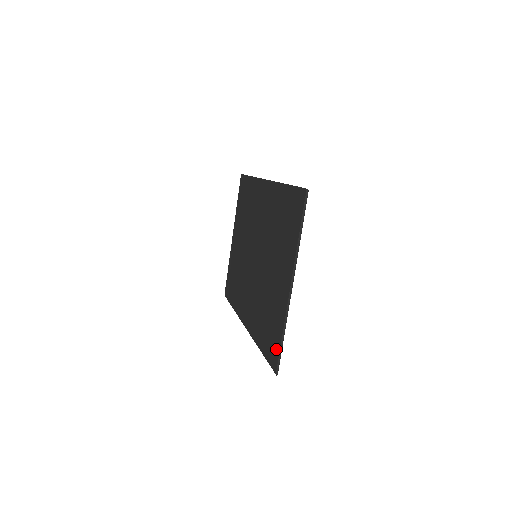
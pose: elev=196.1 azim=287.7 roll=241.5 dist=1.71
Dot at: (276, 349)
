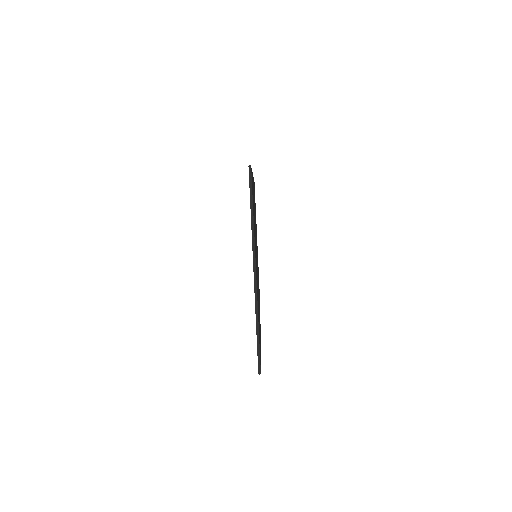
Dot at: occluded
